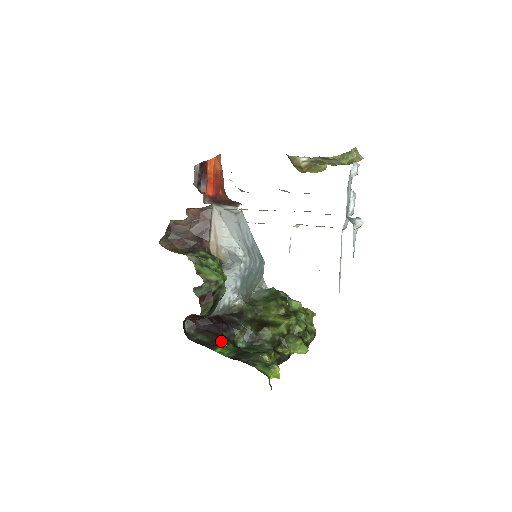
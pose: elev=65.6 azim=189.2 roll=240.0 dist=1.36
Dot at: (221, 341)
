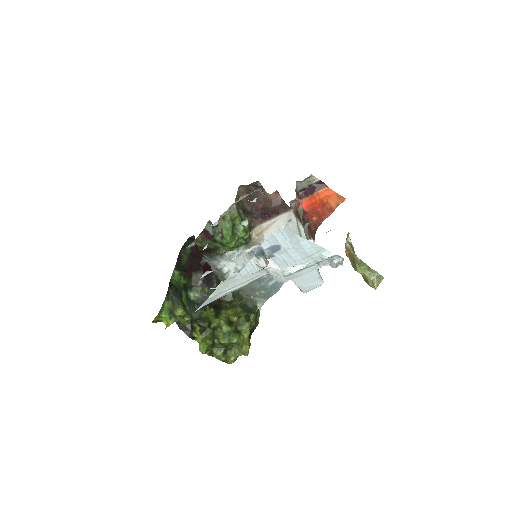
Dot at: (185, 272)
